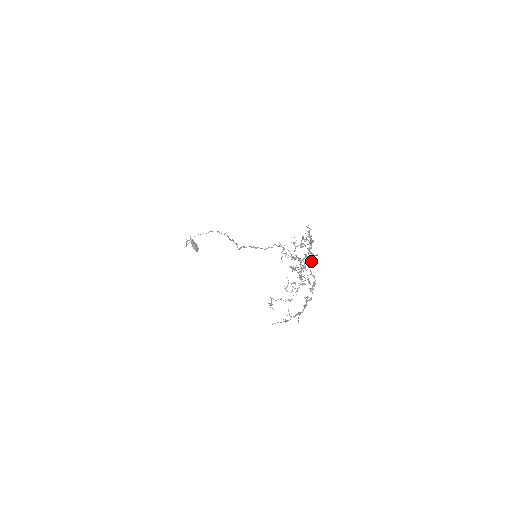
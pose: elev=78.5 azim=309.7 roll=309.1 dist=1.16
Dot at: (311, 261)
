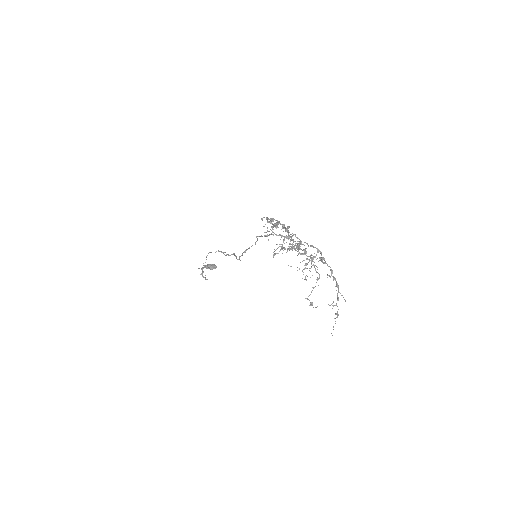
Dot at: occluded
